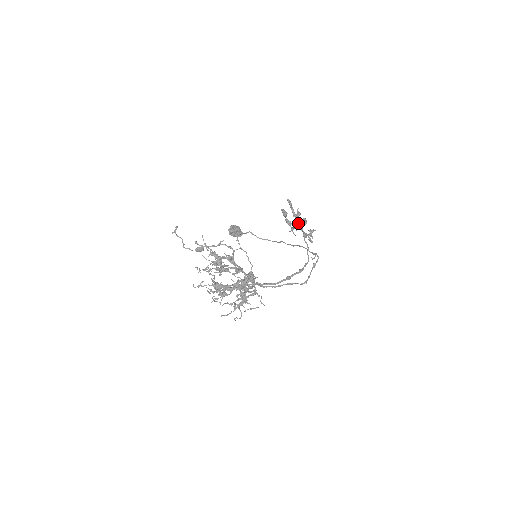
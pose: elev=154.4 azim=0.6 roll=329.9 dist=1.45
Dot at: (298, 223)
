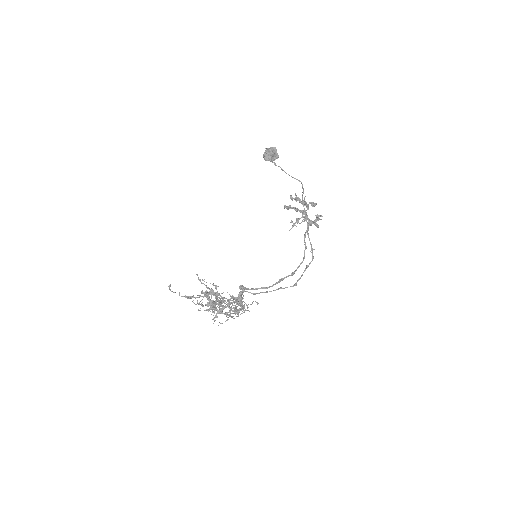
Dot at: occluded
